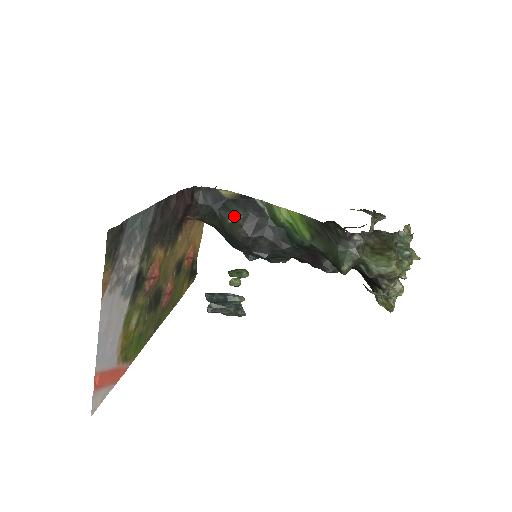
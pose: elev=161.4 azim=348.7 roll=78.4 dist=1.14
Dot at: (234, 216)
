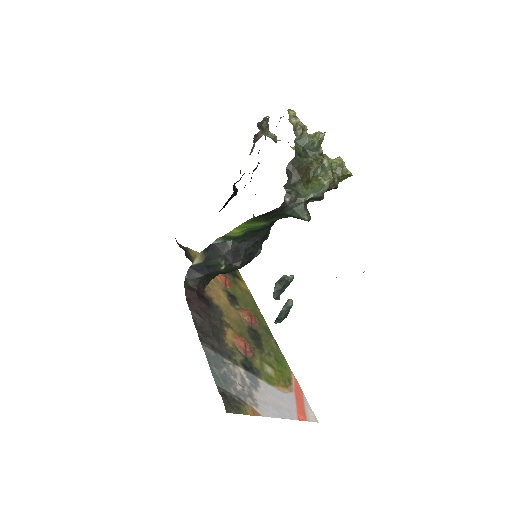
Dot at: (220, 265)
